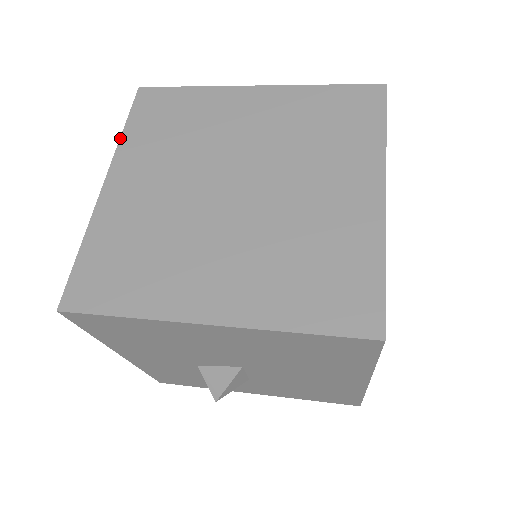
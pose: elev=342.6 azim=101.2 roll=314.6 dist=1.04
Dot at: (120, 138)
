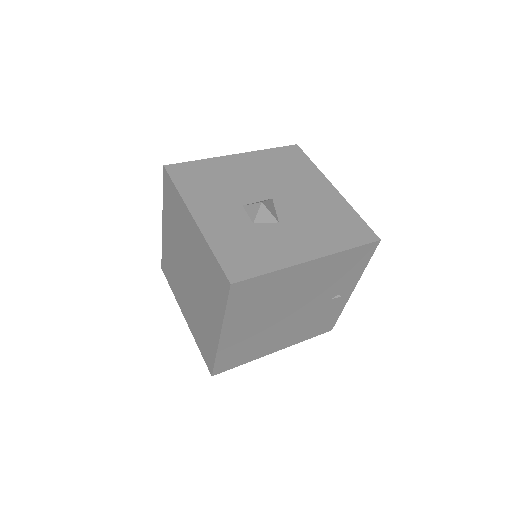
Dot at: (163, 200)
